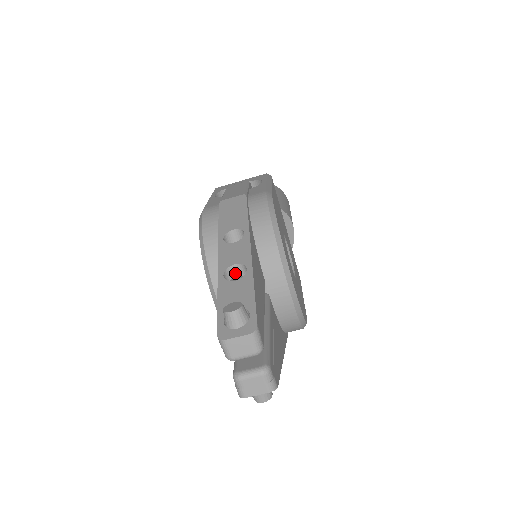
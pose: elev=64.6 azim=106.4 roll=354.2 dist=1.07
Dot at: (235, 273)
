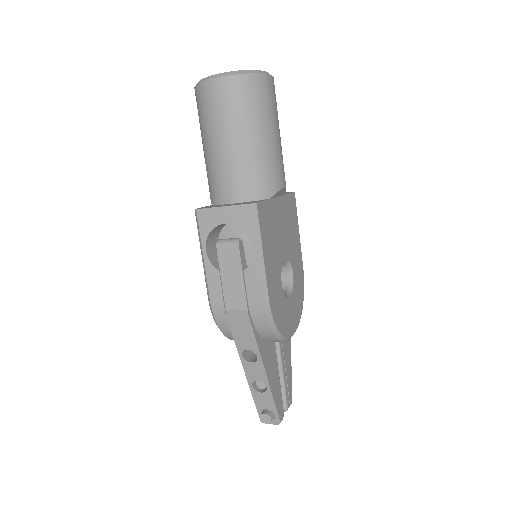
Dot at: occluded
